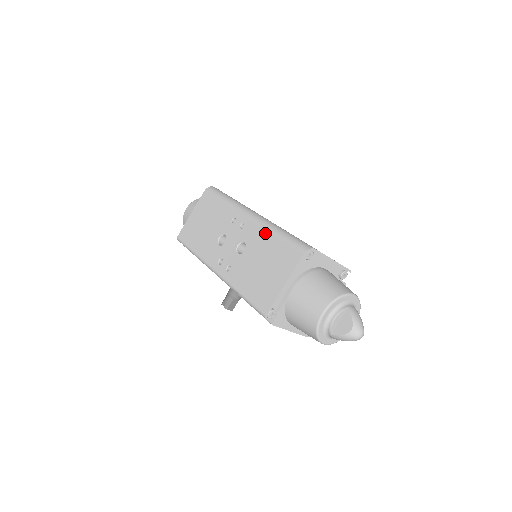
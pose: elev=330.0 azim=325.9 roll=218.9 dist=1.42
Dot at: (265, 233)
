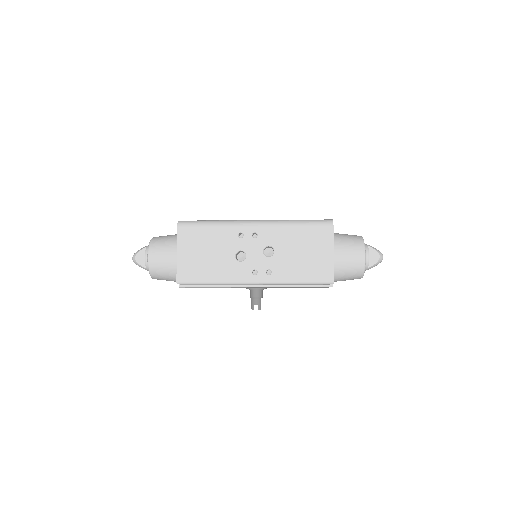
Dot at: (285, 229)
